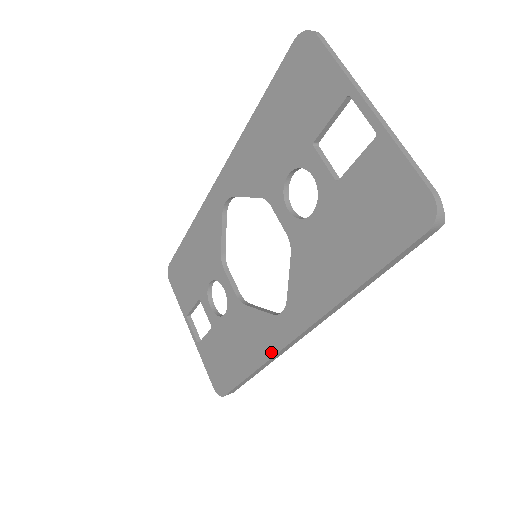
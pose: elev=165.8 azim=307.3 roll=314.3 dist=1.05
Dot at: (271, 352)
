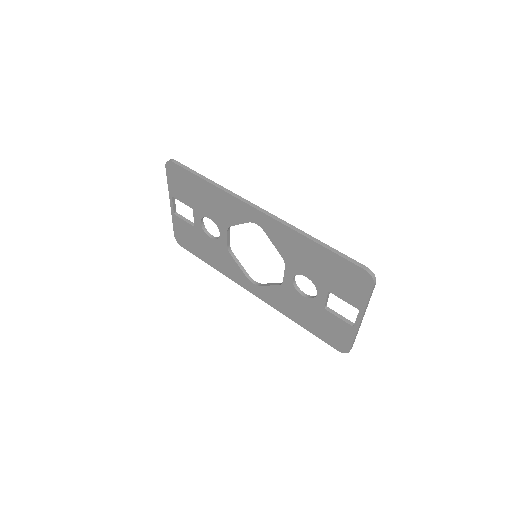
Dot at: (233, 280)
